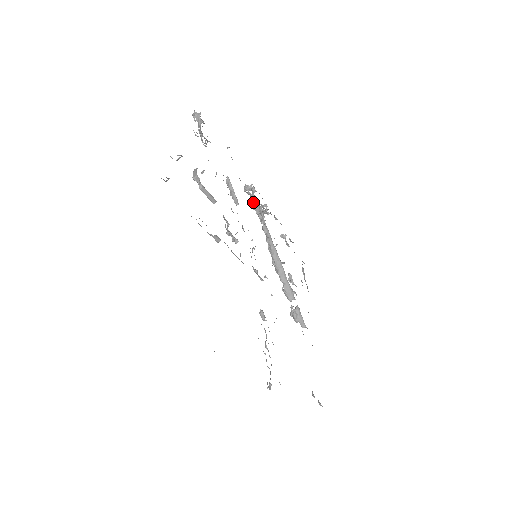
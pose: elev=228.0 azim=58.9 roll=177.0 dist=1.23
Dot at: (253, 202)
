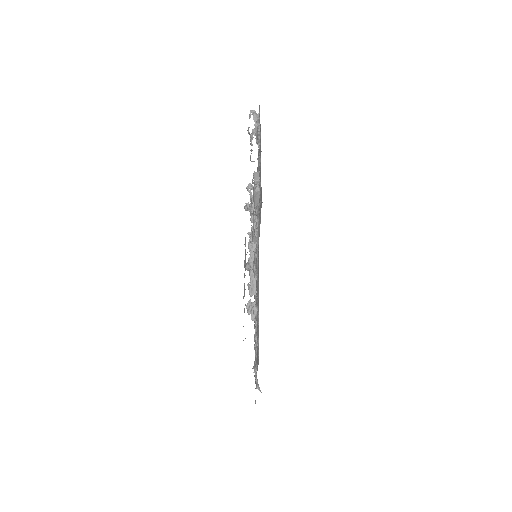
Dot at: occluded
